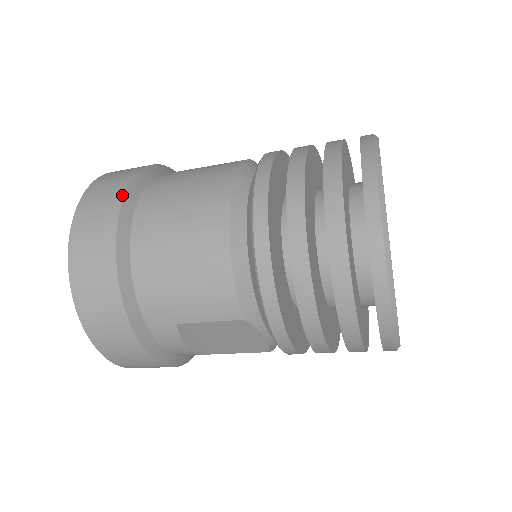
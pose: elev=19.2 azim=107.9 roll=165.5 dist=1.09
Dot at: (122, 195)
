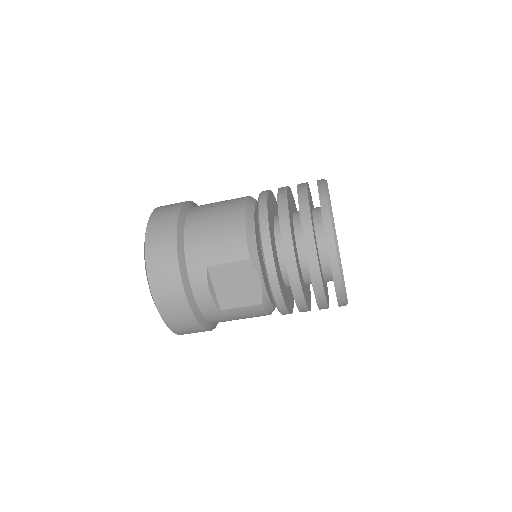
Dot at: (183, 203)
